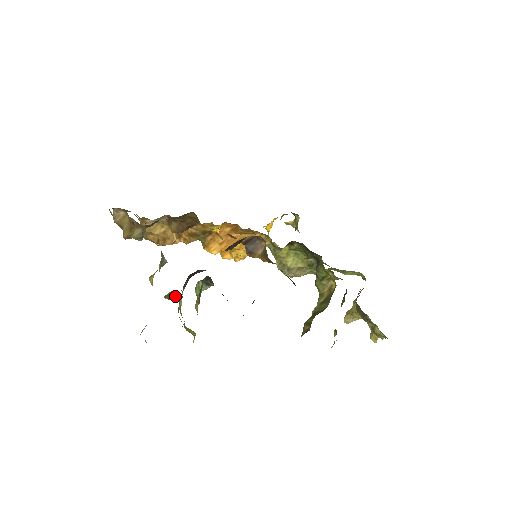
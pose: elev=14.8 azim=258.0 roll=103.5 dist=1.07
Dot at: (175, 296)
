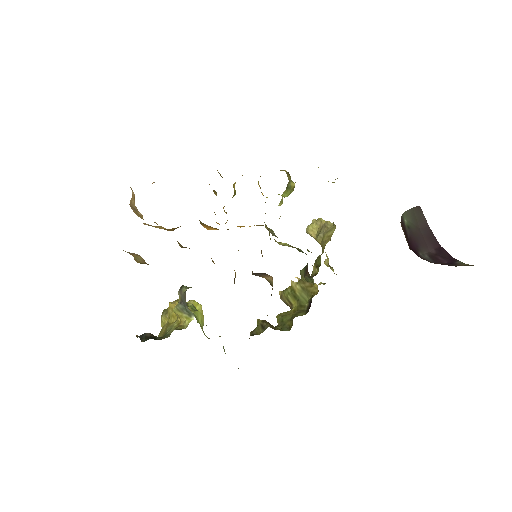
Dot at: occluded
